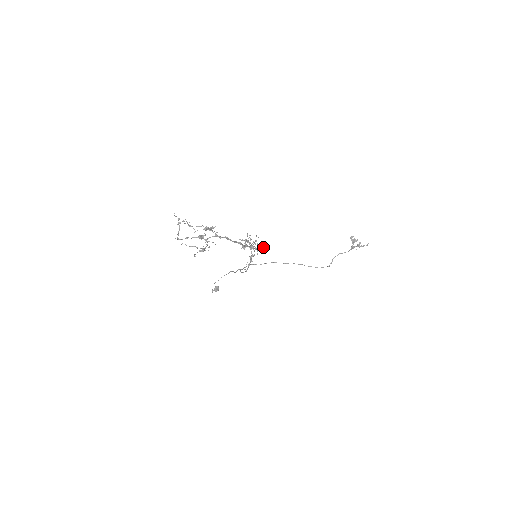
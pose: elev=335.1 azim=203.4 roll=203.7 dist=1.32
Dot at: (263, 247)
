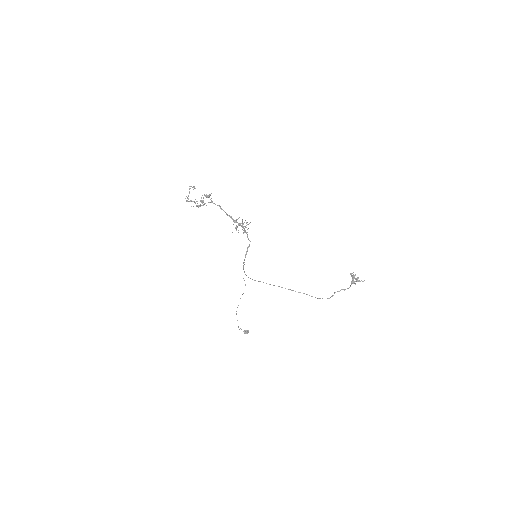
Dot at: occluded
